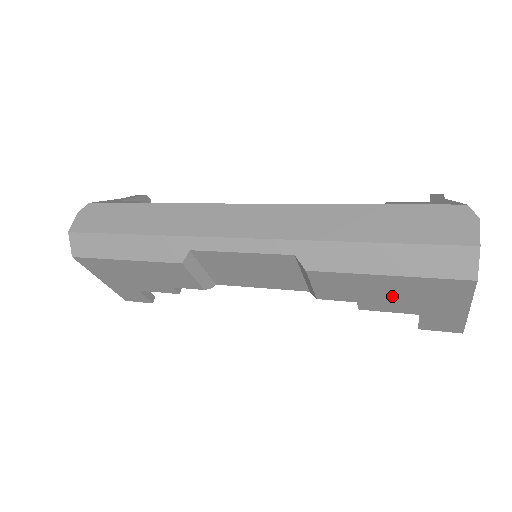
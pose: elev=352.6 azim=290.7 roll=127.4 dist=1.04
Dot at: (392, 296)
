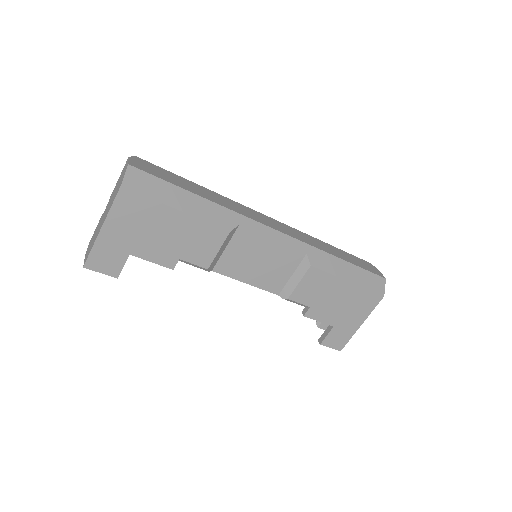
Dot at: (335, 304)
